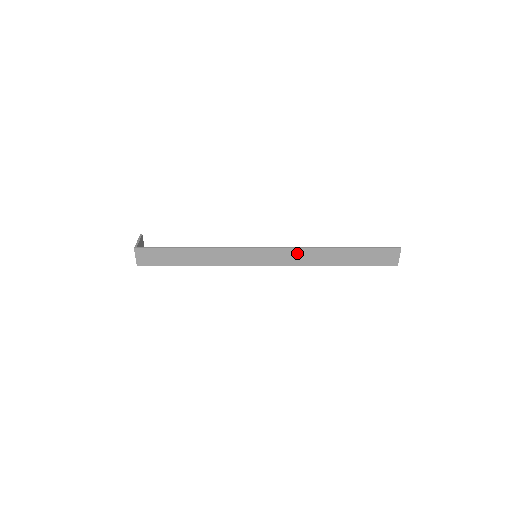
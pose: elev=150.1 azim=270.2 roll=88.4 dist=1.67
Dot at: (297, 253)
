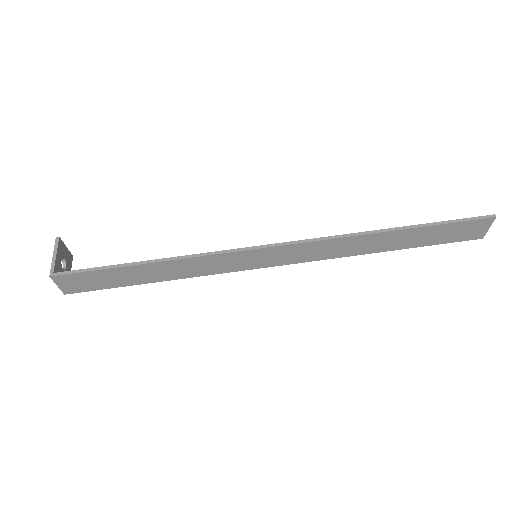
Dot at: (324, 245)
